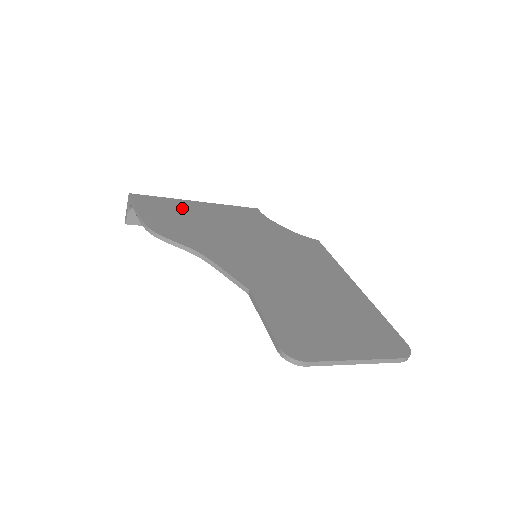
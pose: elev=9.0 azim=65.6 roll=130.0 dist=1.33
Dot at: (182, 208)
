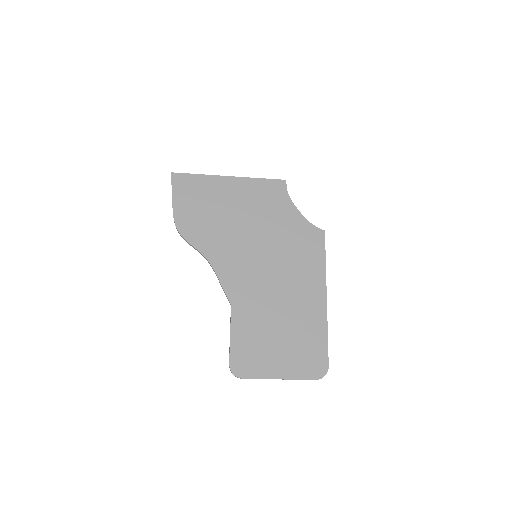
Dot at: (212, 191)
